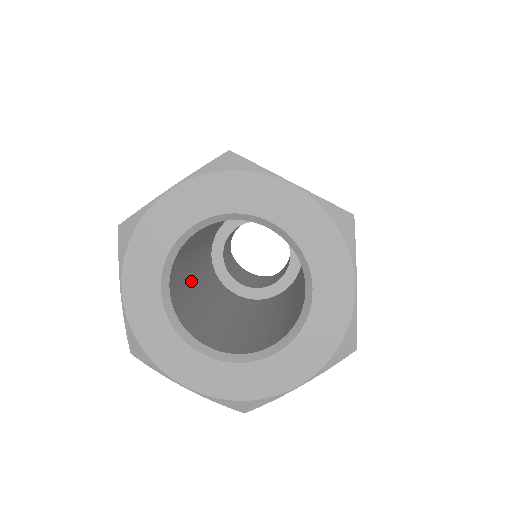
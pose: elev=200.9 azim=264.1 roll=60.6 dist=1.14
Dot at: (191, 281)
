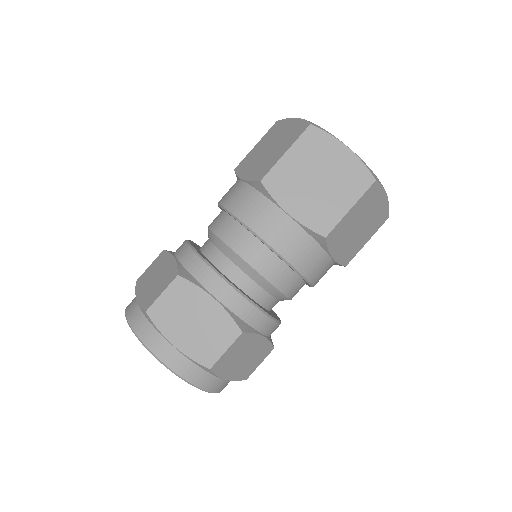
Dot at: occluded
